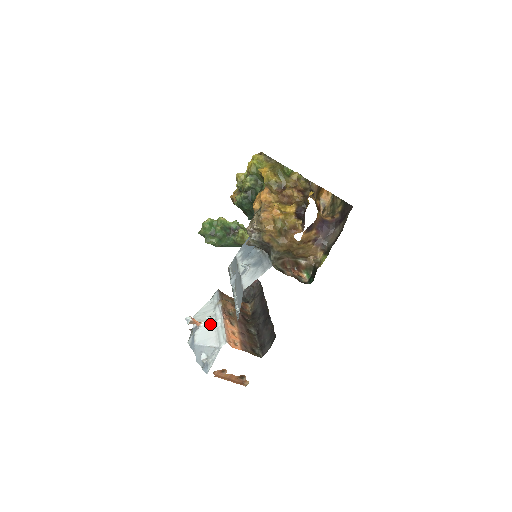
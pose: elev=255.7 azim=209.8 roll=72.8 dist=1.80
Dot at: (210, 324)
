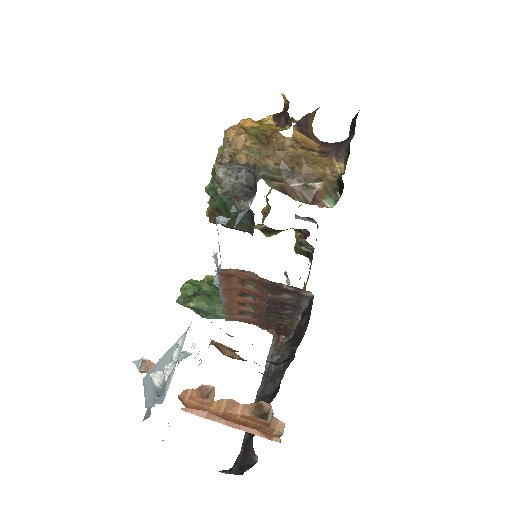
Dot at: (184, 357)
